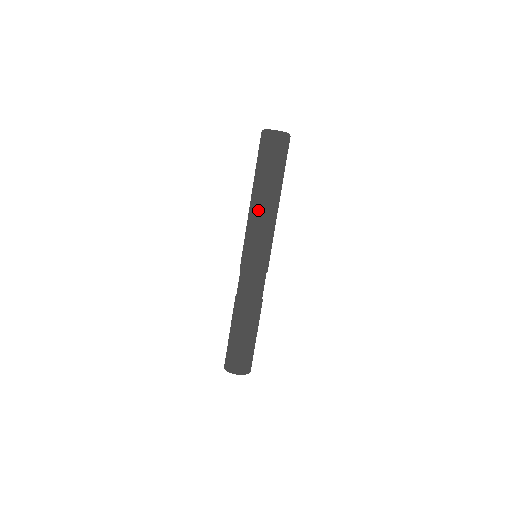
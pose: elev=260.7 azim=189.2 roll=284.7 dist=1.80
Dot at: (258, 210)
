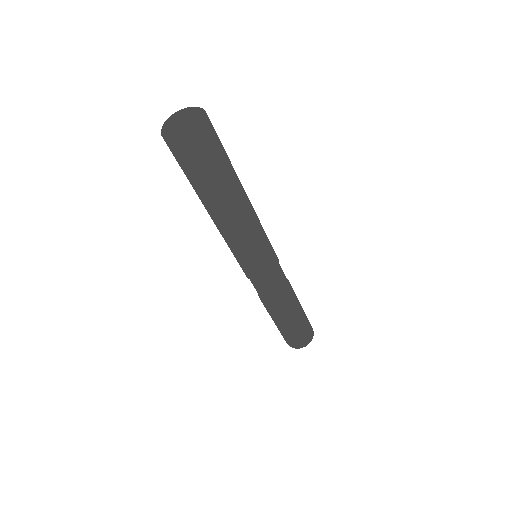
Dot at: (224, 229)
